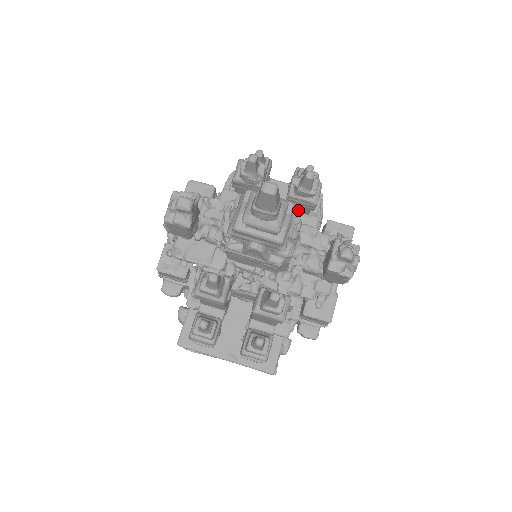
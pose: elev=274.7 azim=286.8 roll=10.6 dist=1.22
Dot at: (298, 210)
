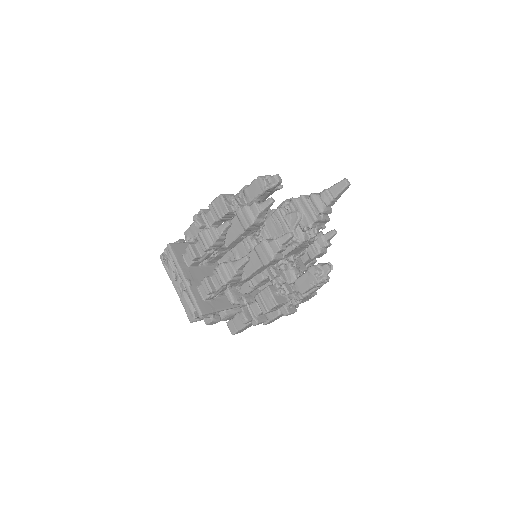
Dot at: (305, 252)
